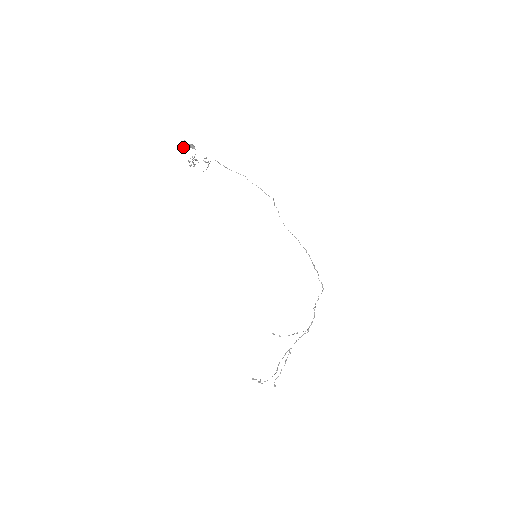
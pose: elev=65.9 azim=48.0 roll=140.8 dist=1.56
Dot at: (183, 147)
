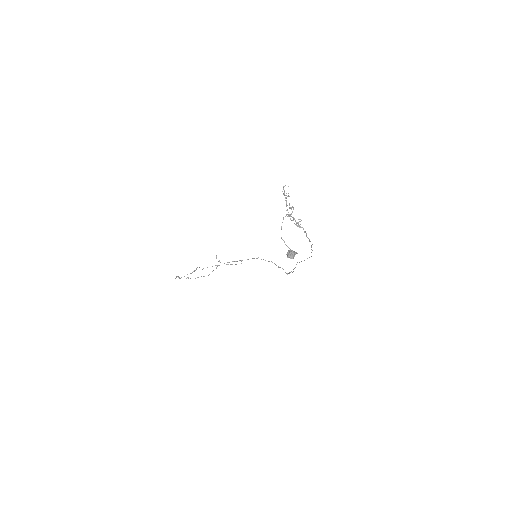
Dot at: (287, 255)
